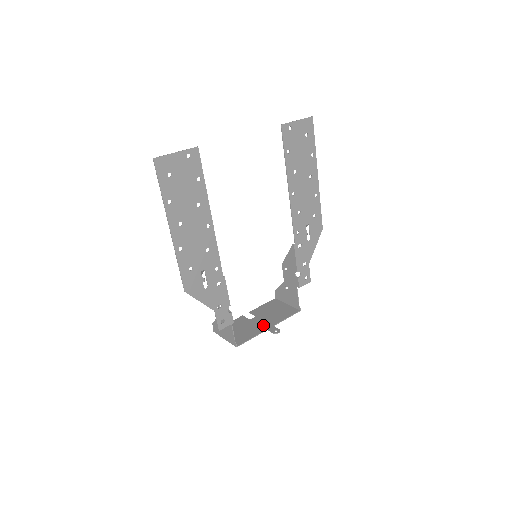
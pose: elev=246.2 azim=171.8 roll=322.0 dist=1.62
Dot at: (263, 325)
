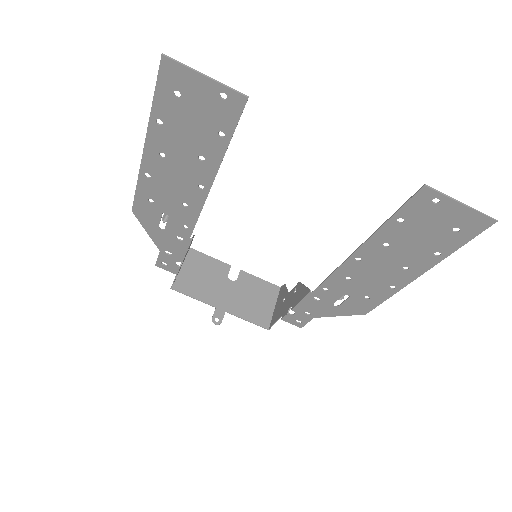
Dot at: (222, 299)
